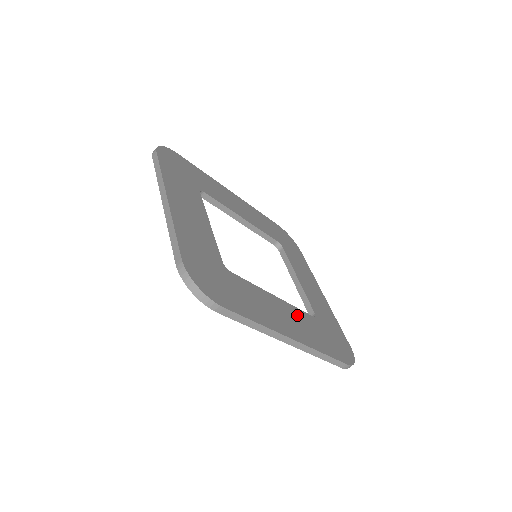
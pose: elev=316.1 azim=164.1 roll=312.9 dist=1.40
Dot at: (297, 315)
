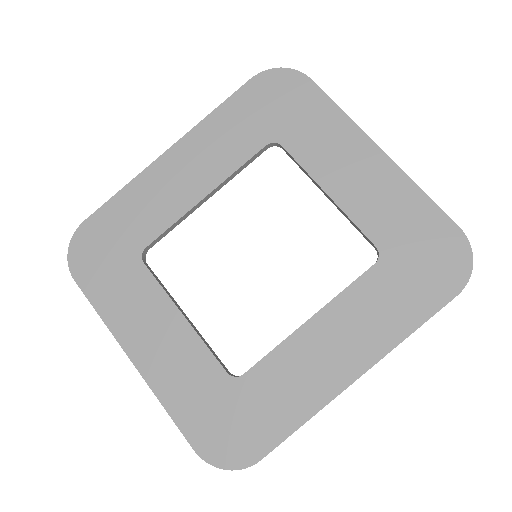
Dot at: (349, 309)
